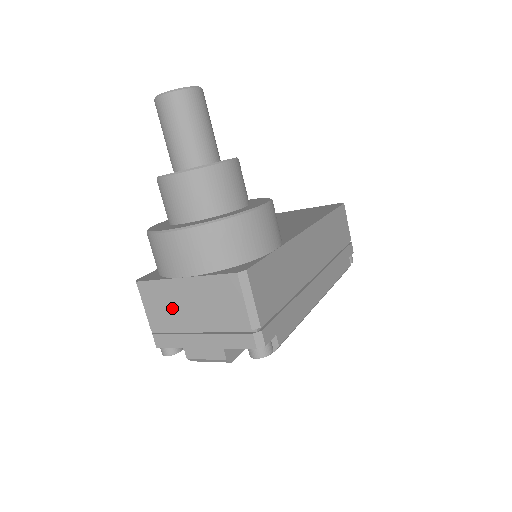
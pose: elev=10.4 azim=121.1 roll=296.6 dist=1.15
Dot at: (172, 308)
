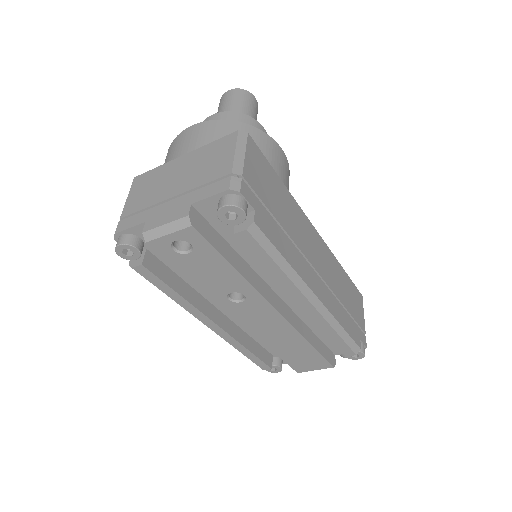
Dot at: (156, 186)
